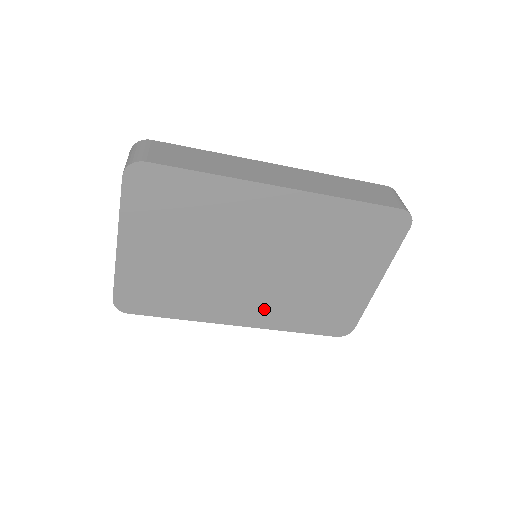
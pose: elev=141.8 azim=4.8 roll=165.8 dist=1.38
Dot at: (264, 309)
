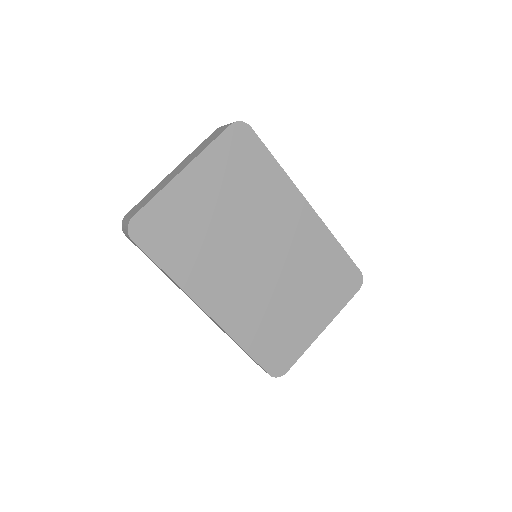
Dot at: (238, 308)
